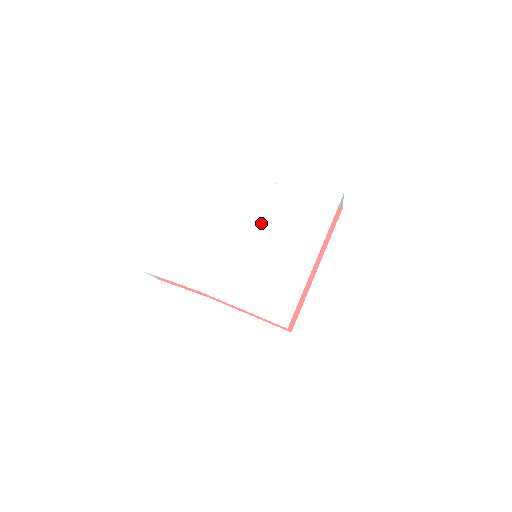
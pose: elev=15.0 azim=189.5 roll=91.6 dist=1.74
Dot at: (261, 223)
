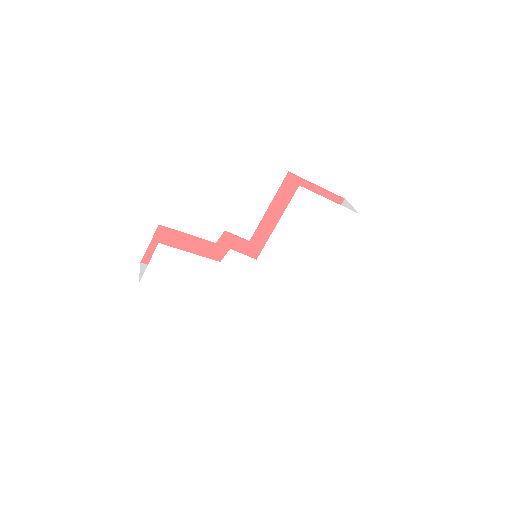
Dot at: (271, 239)
